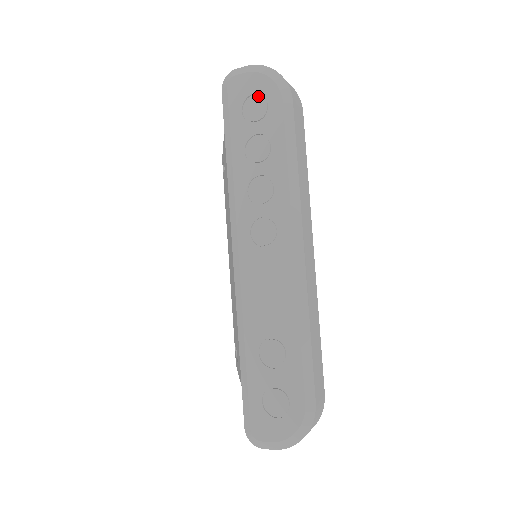
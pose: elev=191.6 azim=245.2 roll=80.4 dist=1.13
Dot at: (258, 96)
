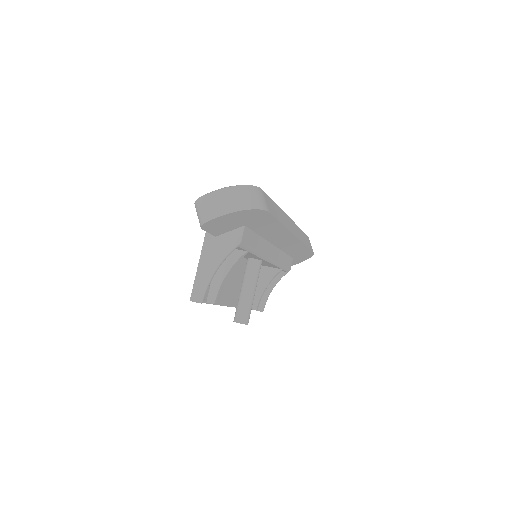
Dot at: occluded
